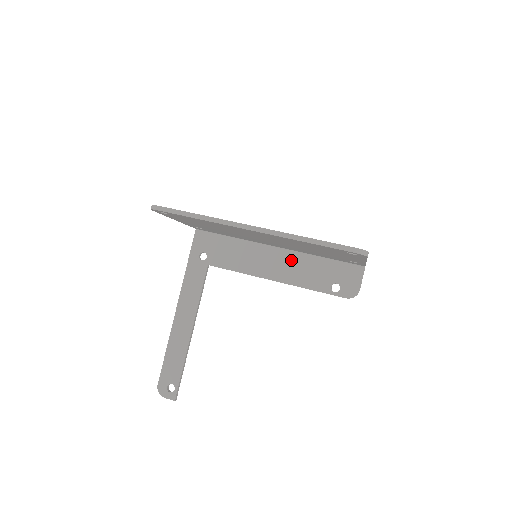
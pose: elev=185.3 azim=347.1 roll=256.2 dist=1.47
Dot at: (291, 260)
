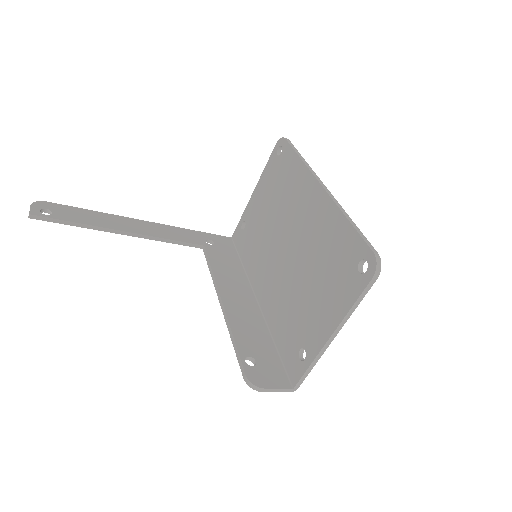
Dot at: (252, 314)
